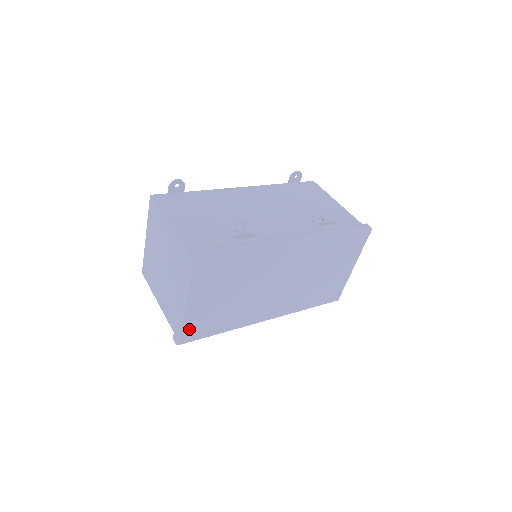
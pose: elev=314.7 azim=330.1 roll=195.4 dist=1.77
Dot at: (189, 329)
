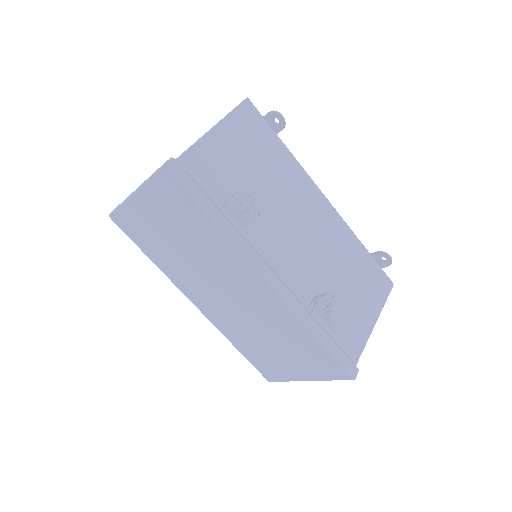
Dot at: (126, 217)
